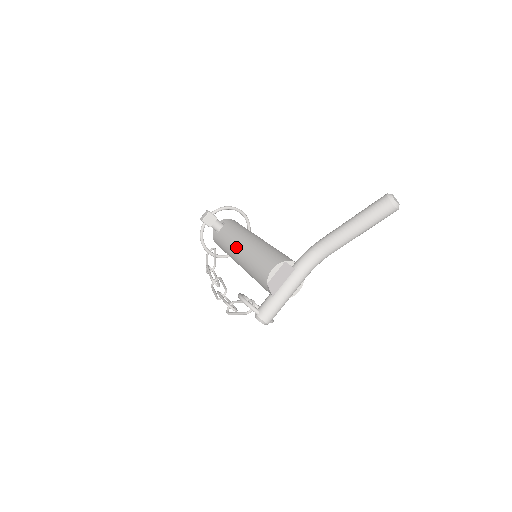
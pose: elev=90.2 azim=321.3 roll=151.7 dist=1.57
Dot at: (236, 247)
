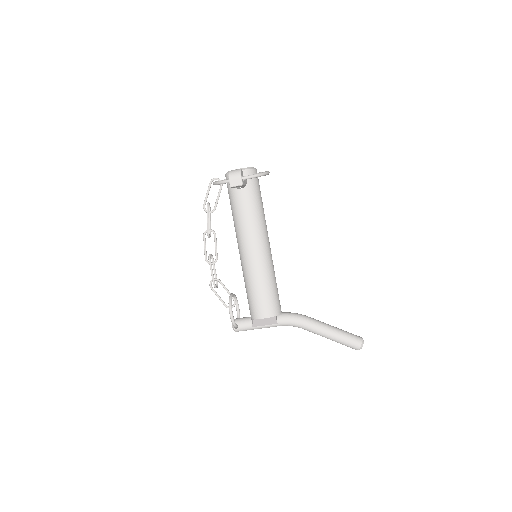
Dot at: (246, 245)
